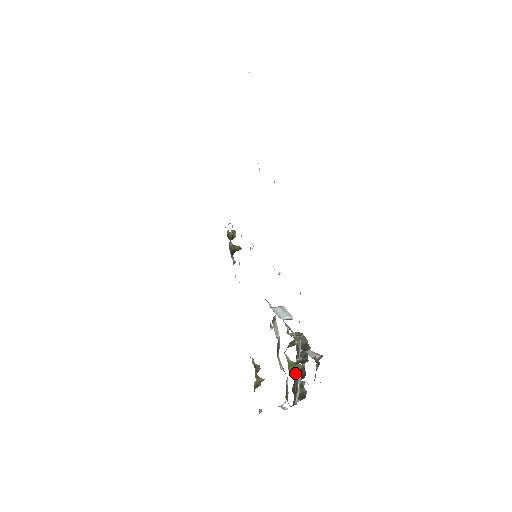
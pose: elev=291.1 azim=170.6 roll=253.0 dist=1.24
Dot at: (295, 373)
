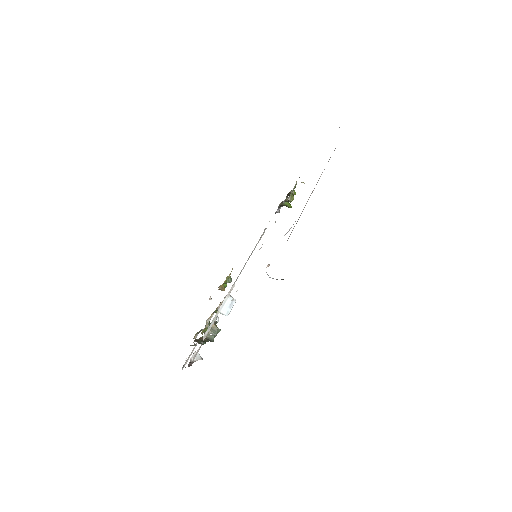
Dot at: (200, 338)
